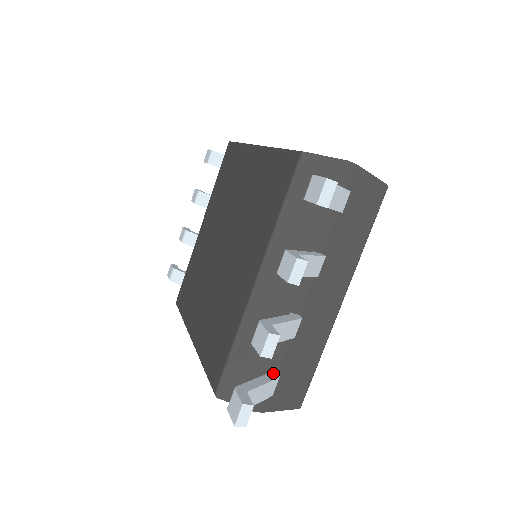
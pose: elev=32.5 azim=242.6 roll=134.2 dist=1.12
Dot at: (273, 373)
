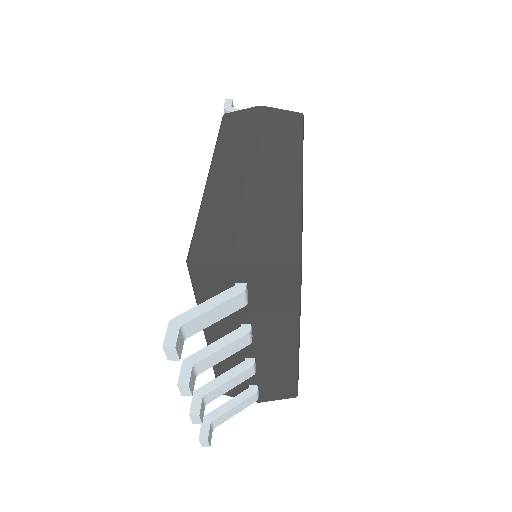
Dot at: (252, 388)
